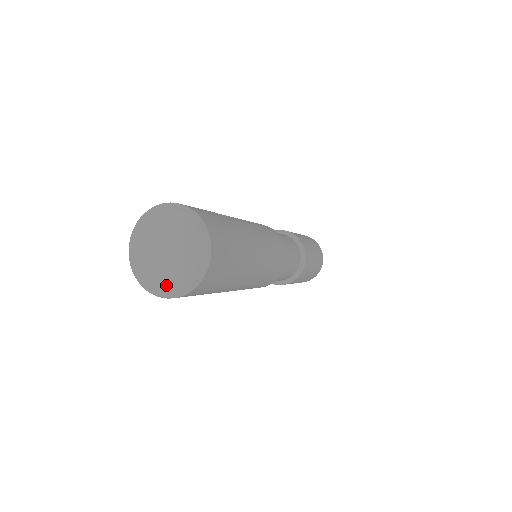
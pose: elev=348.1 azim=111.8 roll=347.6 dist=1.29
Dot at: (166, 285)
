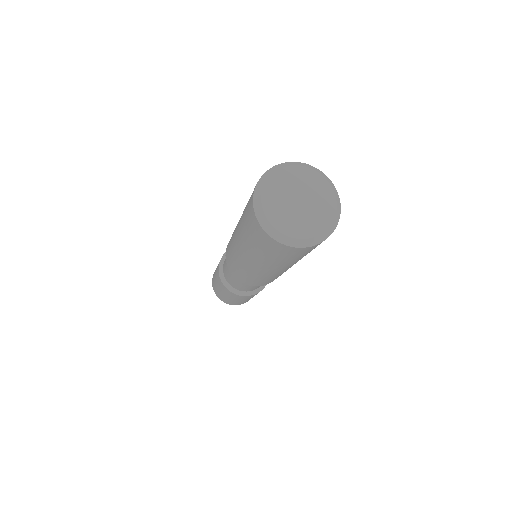
Dot at: (308, 232)
